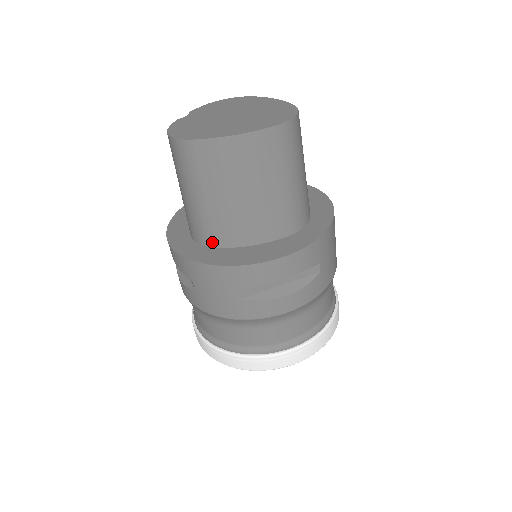
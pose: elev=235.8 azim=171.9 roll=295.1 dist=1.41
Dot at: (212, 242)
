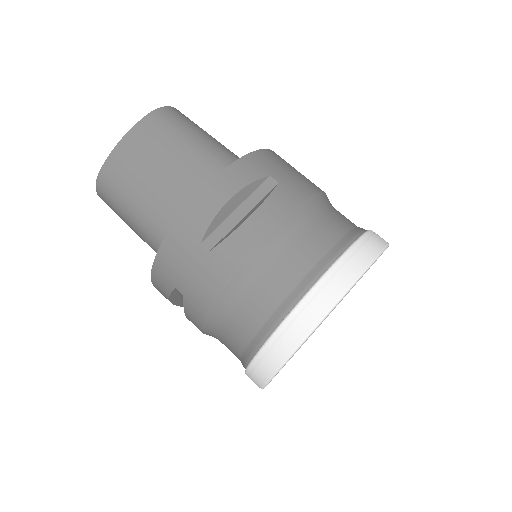
Dot at: occluded
